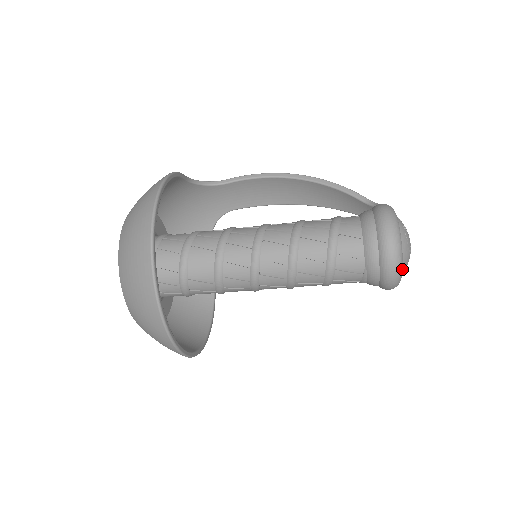
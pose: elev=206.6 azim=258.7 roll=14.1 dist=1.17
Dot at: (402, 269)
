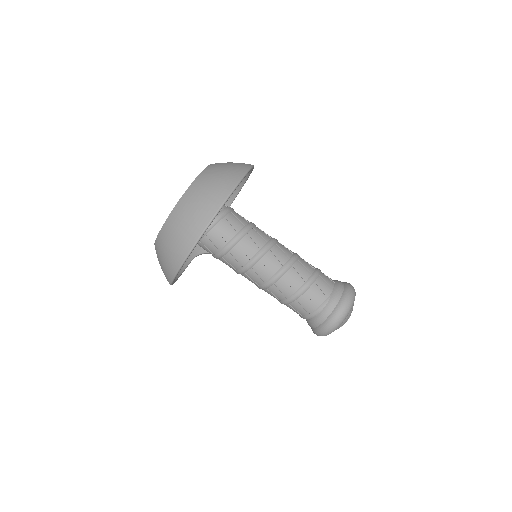
Dot at: (349, 312)
